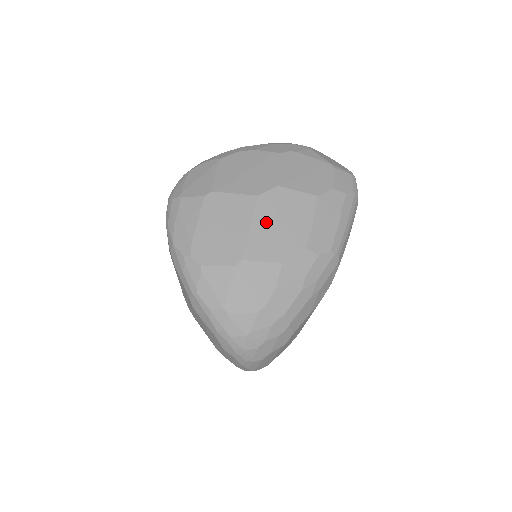
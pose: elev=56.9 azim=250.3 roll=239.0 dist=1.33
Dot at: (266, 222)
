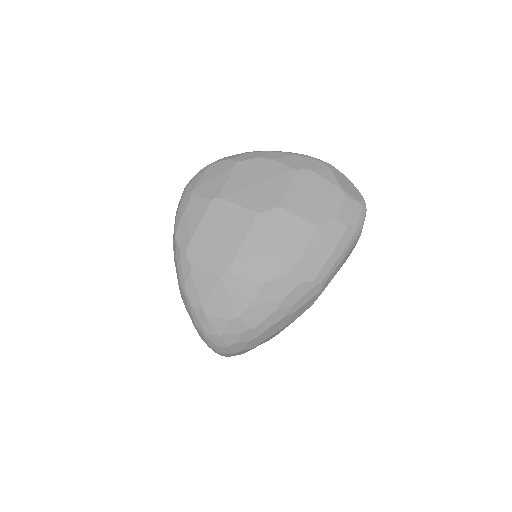
Dot at: (259, 241)
